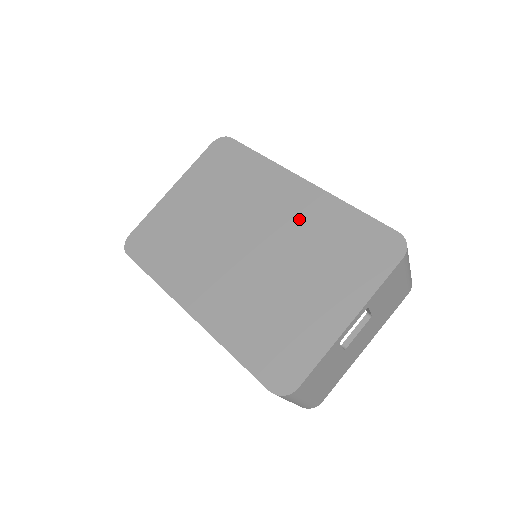
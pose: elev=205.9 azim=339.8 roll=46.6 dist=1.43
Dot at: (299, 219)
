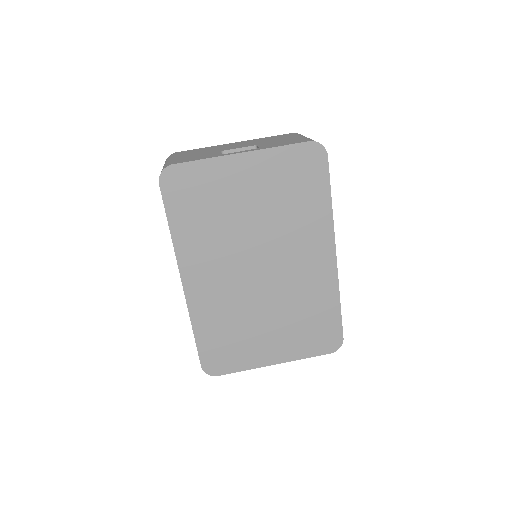
Dot at: (306, 282)
